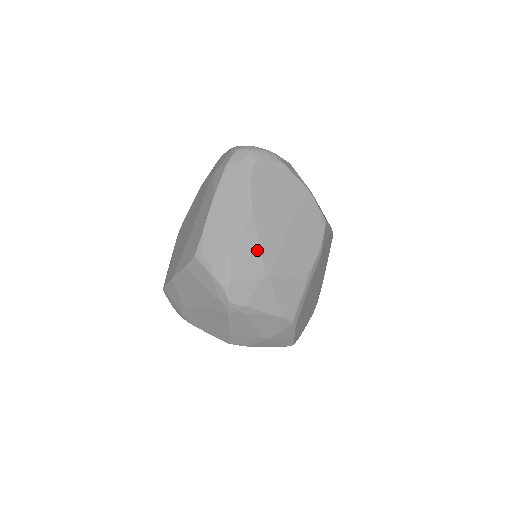
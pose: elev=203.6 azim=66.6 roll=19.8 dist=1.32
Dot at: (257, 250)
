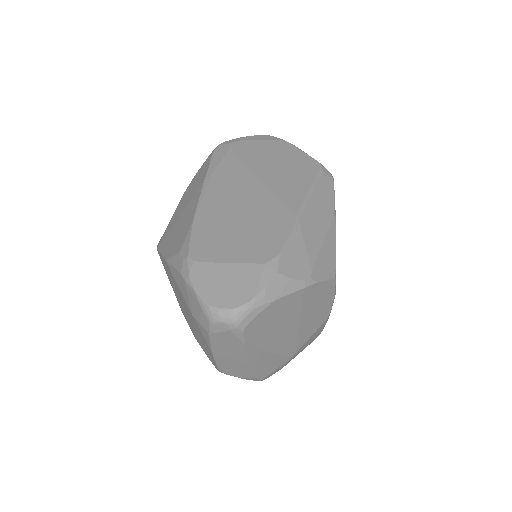
Dot at: (276, 357)
